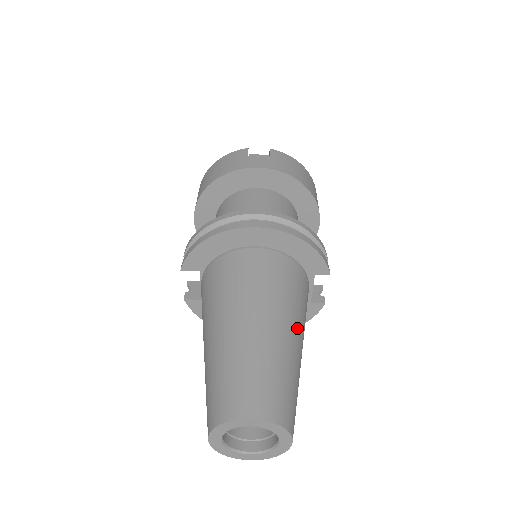
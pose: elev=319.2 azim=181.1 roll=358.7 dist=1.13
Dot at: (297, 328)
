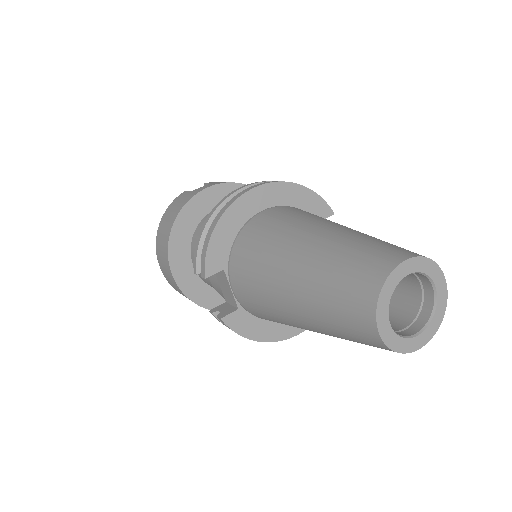
Dot at: occluded
